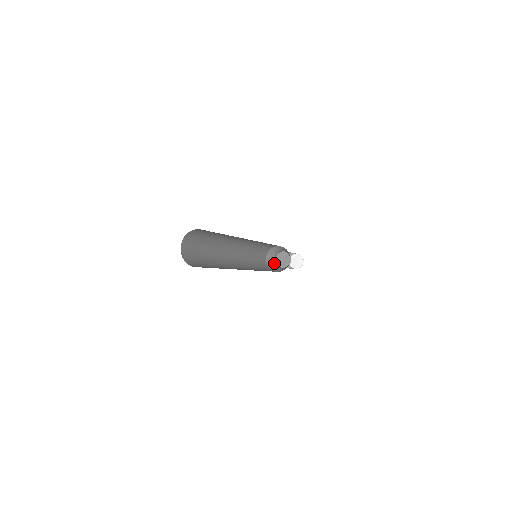
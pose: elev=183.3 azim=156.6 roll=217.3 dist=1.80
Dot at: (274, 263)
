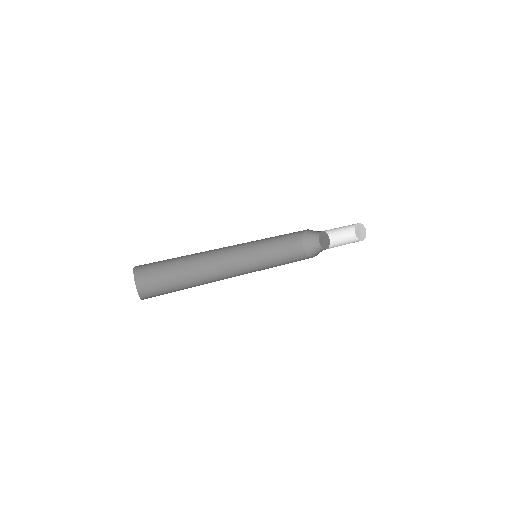
Dot at: (318, 250)
